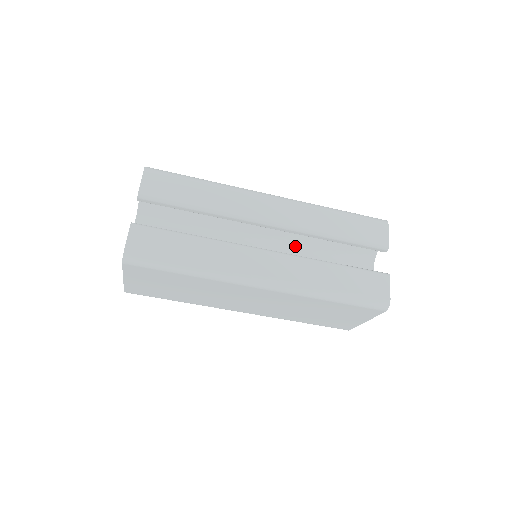
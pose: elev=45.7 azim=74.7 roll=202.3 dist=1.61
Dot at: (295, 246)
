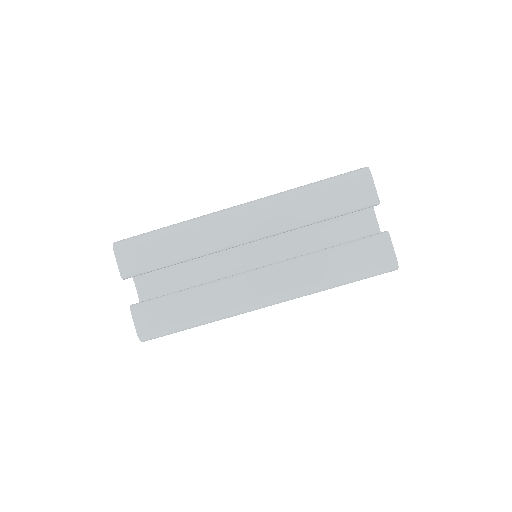
Dot at: (286, 235)
